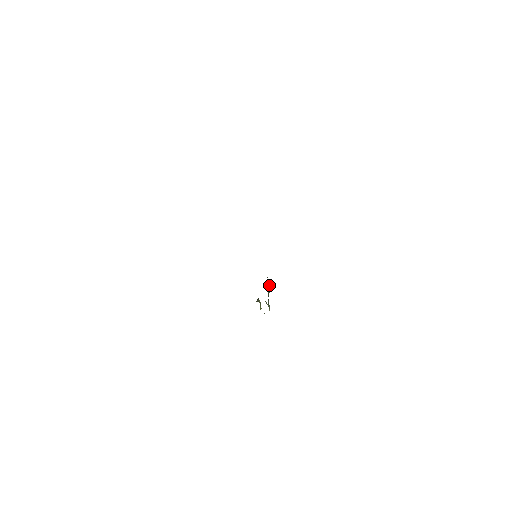
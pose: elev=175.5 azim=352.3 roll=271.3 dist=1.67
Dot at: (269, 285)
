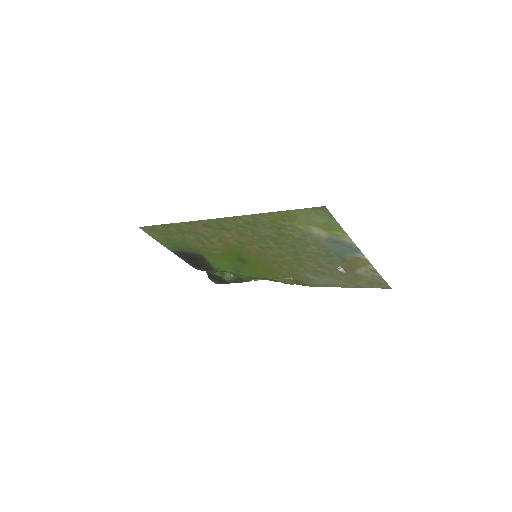
Dot at: (220, 274)
